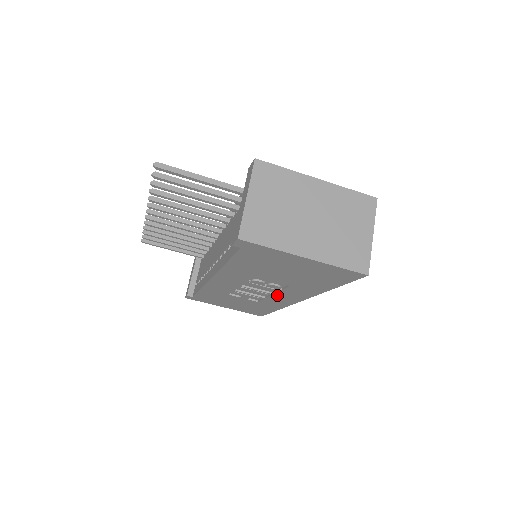
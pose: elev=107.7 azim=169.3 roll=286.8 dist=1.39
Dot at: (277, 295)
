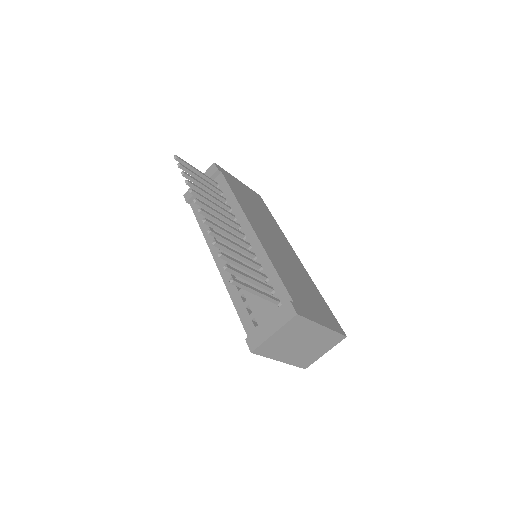
Dot at: occluded
